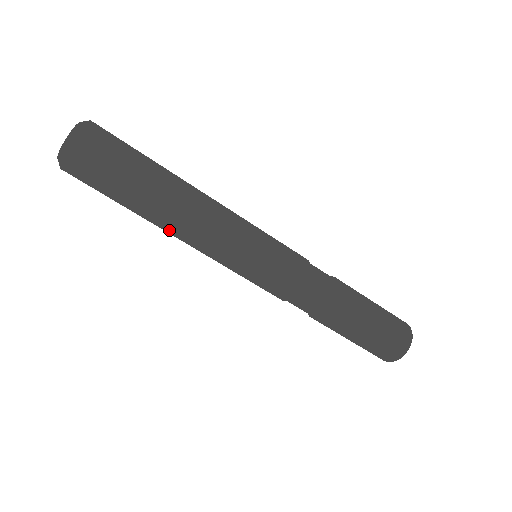
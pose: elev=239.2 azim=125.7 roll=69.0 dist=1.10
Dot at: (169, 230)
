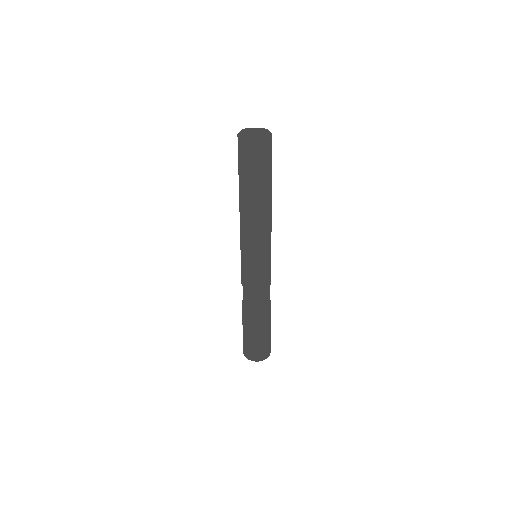
Dot at: (248, 209)
